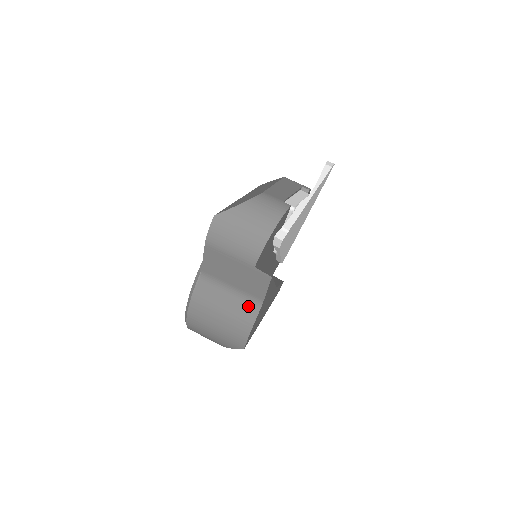
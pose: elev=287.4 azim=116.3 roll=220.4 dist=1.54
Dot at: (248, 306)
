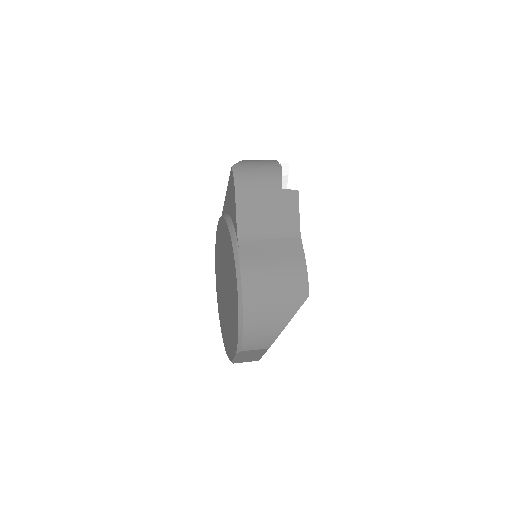
Dot at: (291, 242)
